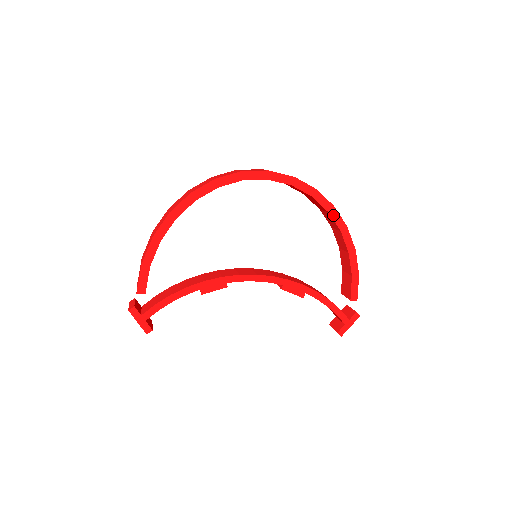
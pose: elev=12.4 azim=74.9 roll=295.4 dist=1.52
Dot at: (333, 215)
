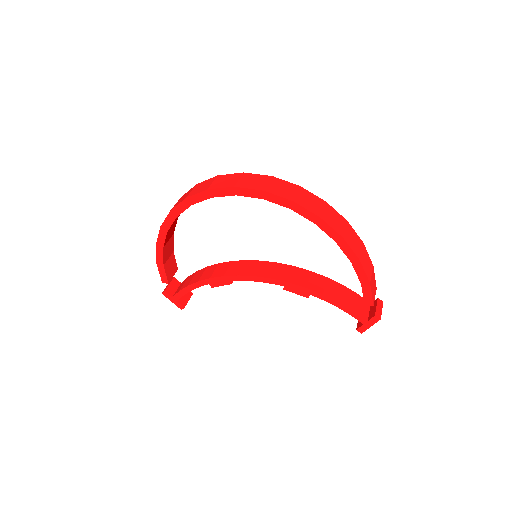
Dot at: (321, 226)
